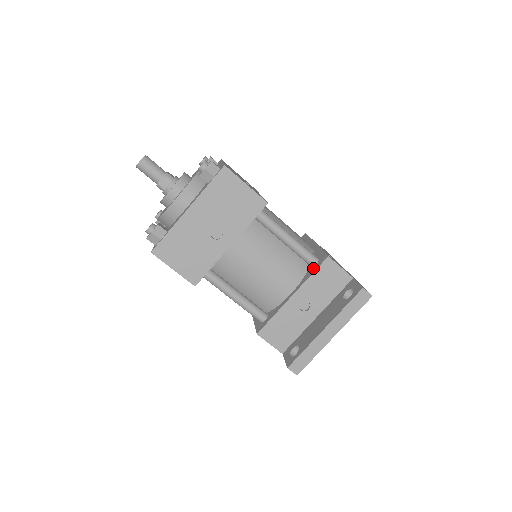
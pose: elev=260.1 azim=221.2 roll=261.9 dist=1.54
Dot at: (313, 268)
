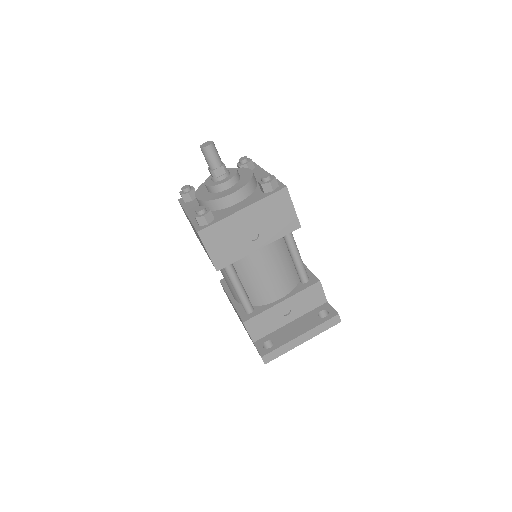
Dot at: (304, 285)
